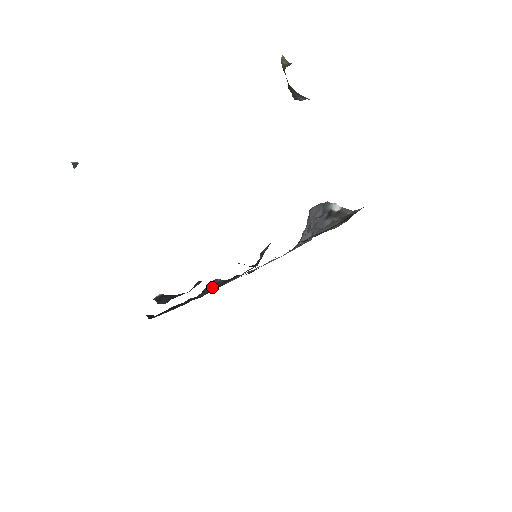
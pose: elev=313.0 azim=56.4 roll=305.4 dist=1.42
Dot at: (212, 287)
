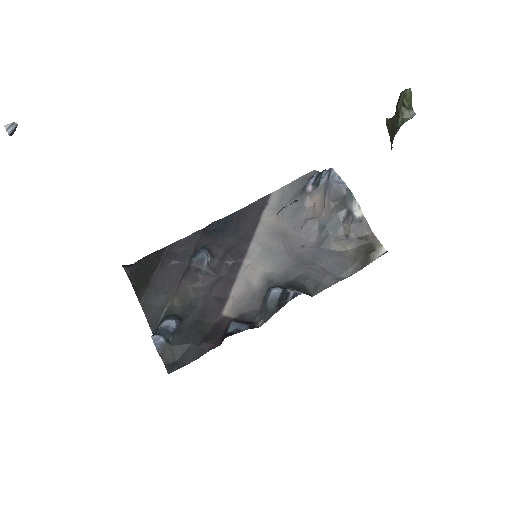
Dot at: (203, 276)
